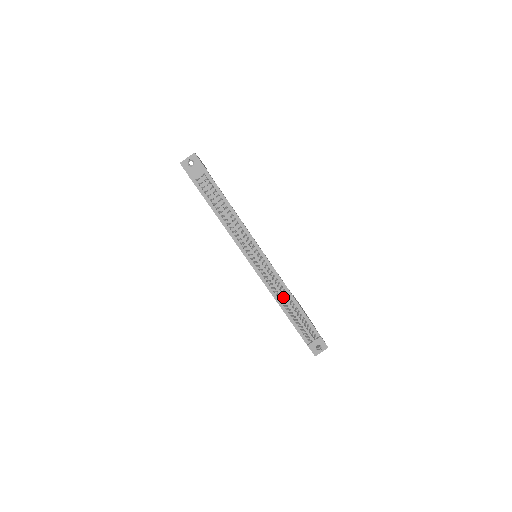
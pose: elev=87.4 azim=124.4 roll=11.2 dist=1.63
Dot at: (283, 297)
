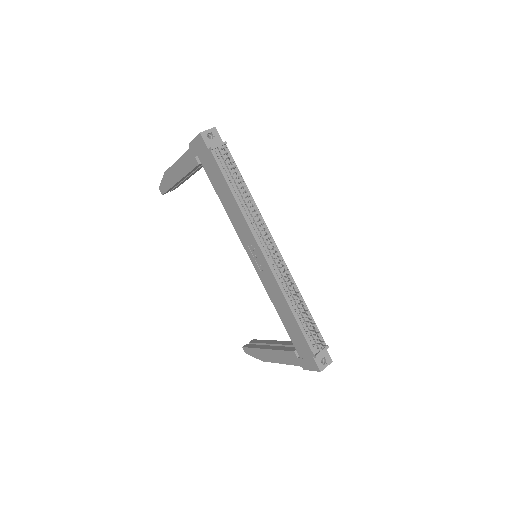
Dot at: (293, 295)
